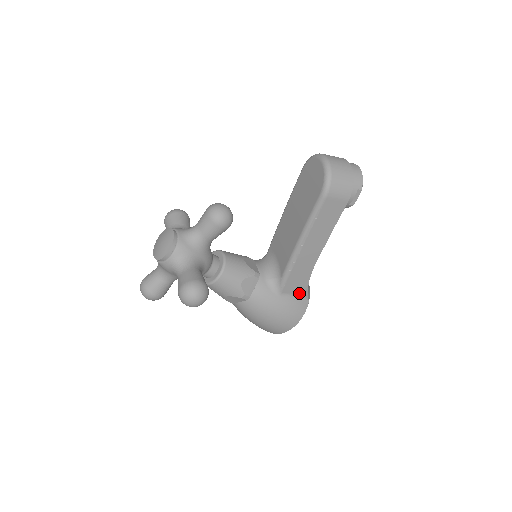
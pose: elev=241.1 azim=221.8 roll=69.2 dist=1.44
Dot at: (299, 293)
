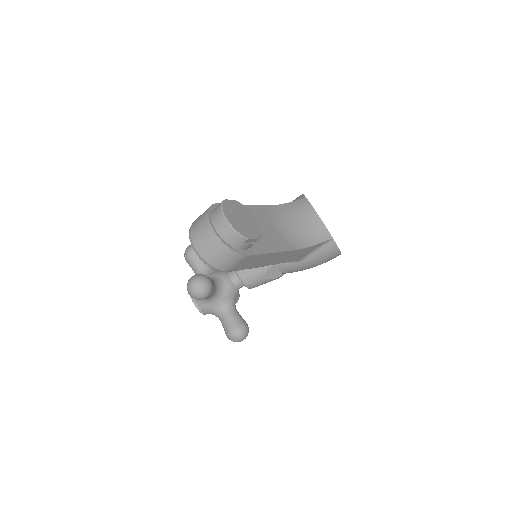
Dot at: (315, 248)
